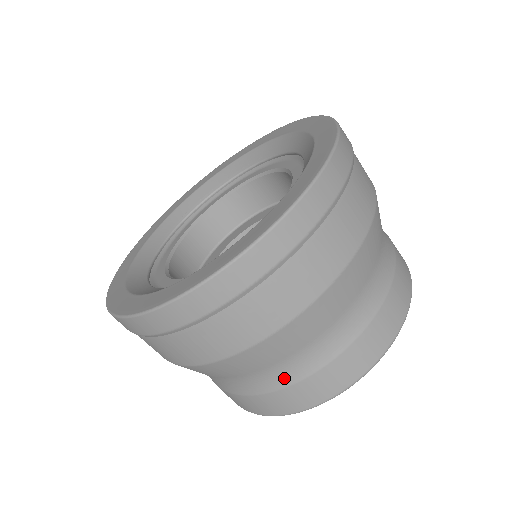
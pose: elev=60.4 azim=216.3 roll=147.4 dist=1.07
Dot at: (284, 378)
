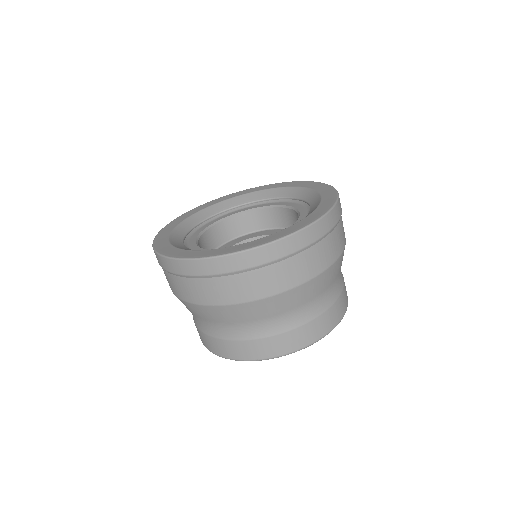
Dot at: (196, 322)
